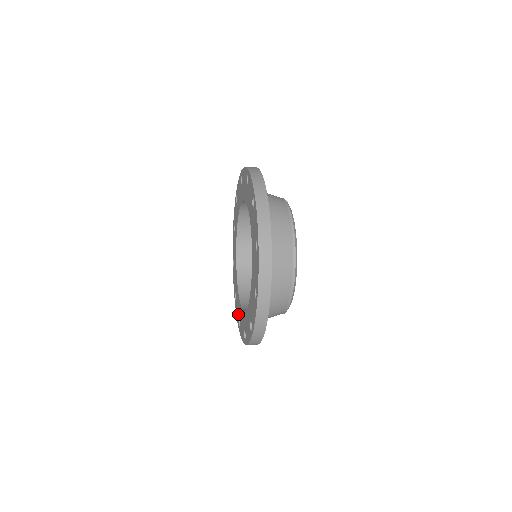
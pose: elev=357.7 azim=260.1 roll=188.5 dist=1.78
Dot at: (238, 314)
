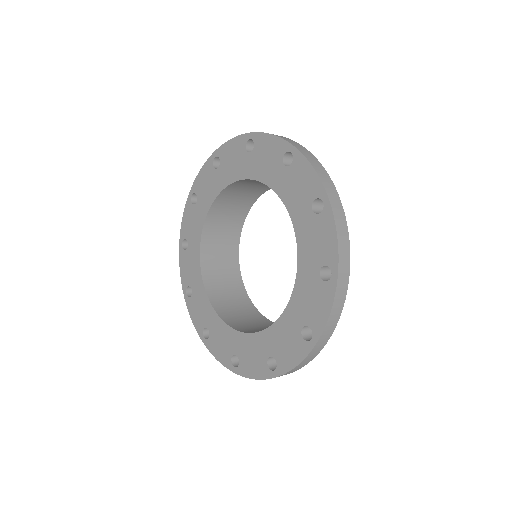
Dot at: (202, 321)
